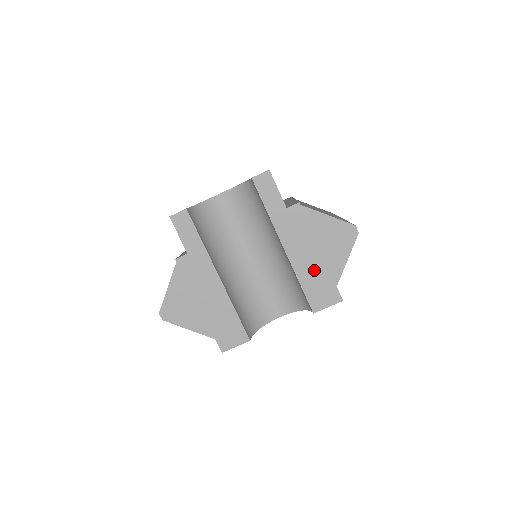
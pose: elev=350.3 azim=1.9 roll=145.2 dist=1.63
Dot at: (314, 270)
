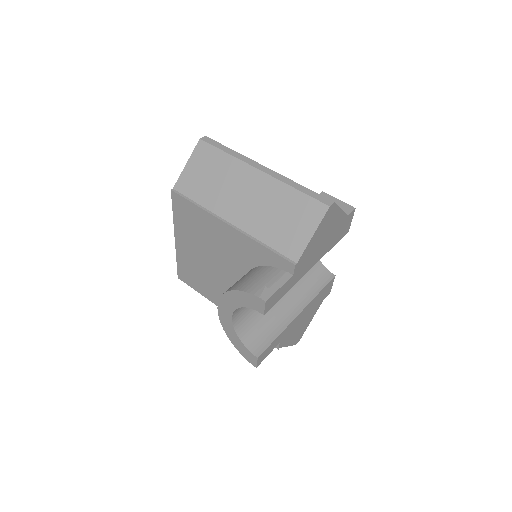
Dot at: (332, 238)
